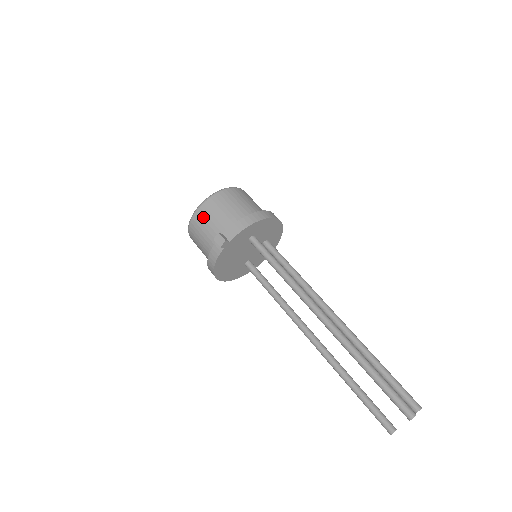
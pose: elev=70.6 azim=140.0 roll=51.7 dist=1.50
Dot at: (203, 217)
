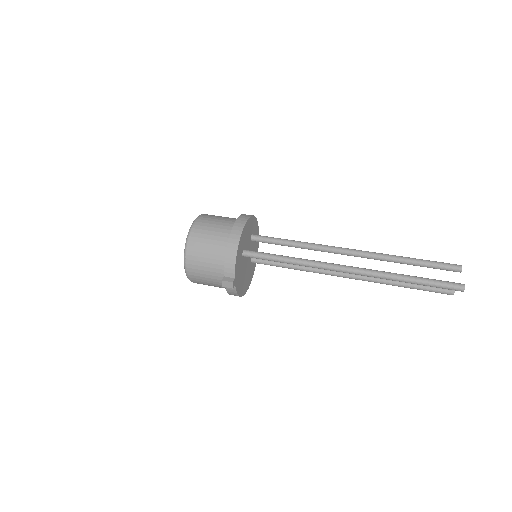
Dot at: (196, 272)
